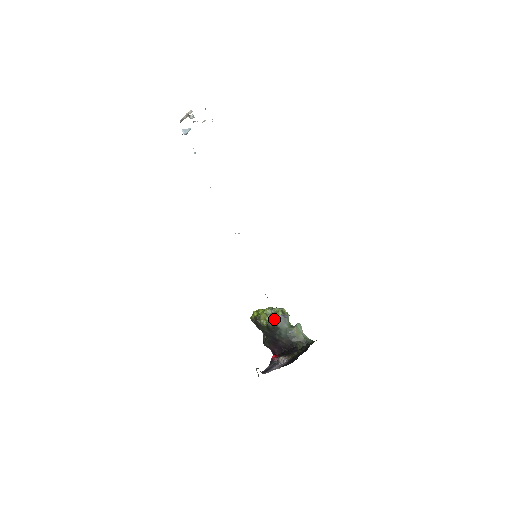
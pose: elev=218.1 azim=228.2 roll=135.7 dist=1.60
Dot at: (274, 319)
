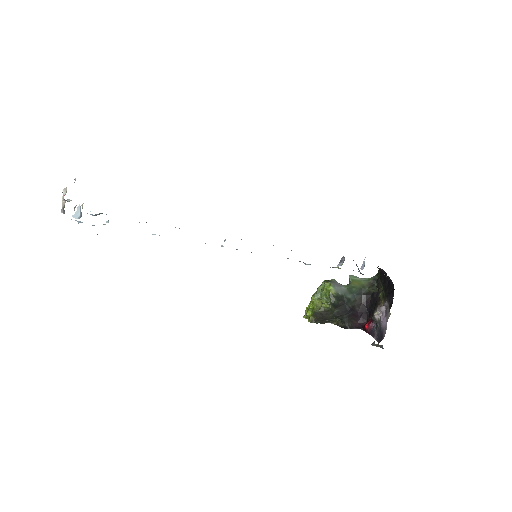
Dot at: (330, 292)
